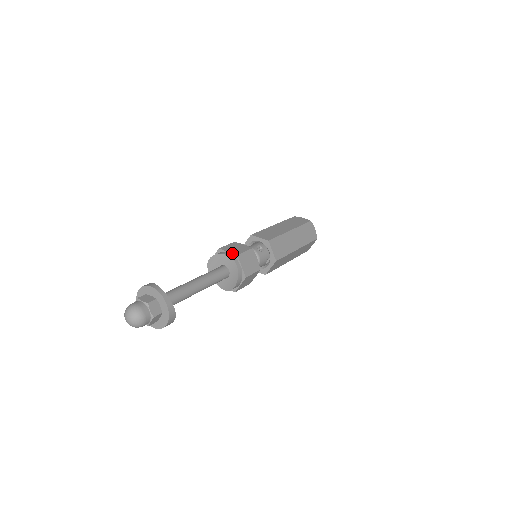
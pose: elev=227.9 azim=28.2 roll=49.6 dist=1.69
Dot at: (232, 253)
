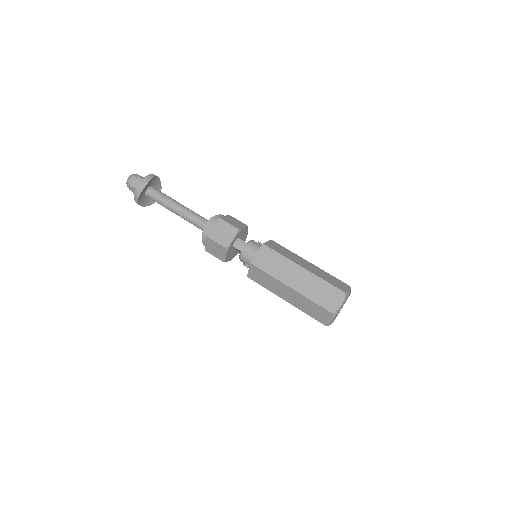
Dot at: occluded
